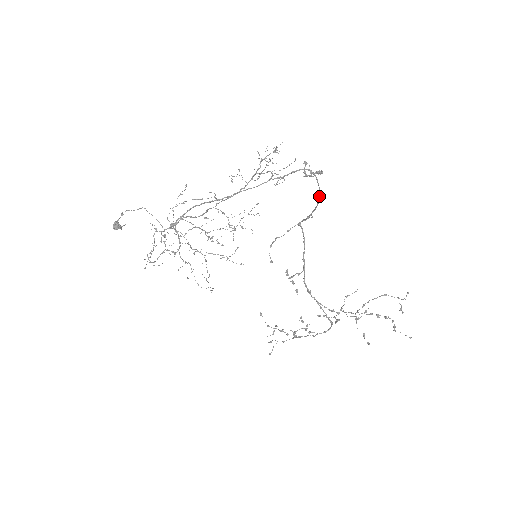
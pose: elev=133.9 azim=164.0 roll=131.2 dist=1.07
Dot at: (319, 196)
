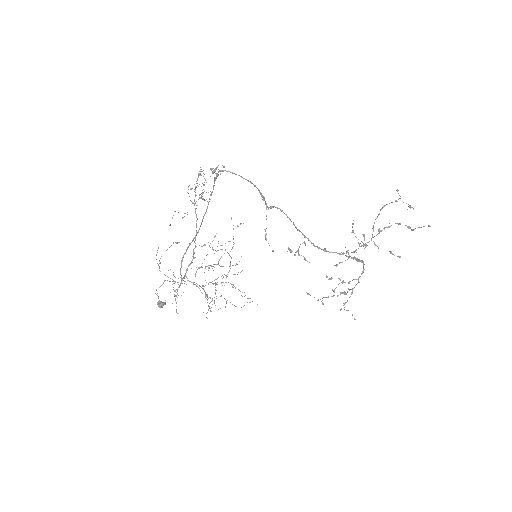
Dot at: occluded
